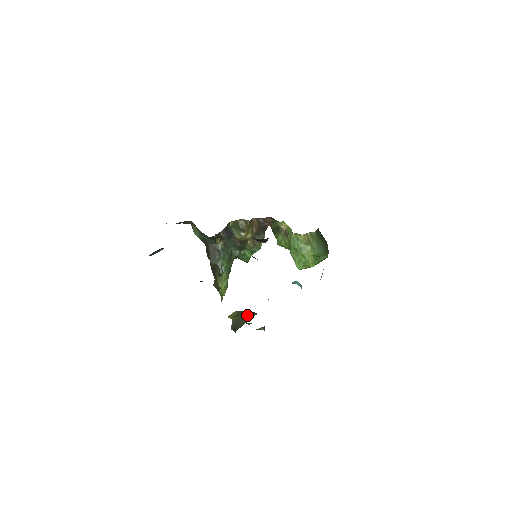
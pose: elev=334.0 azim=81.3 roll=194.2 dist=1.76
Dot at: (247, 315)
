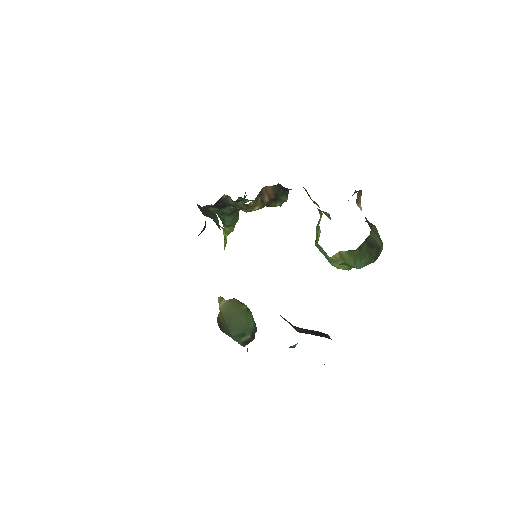
Dot at: (232, 326)
